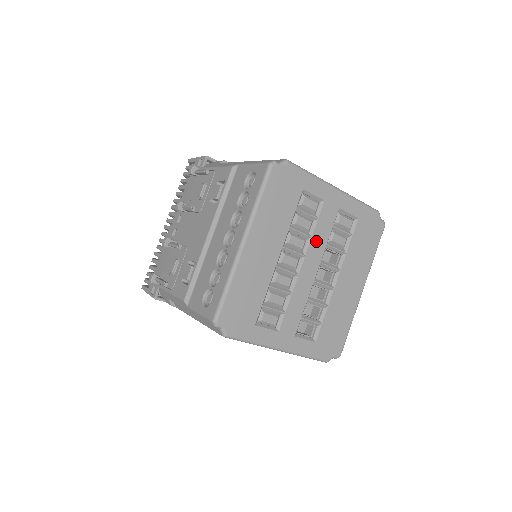
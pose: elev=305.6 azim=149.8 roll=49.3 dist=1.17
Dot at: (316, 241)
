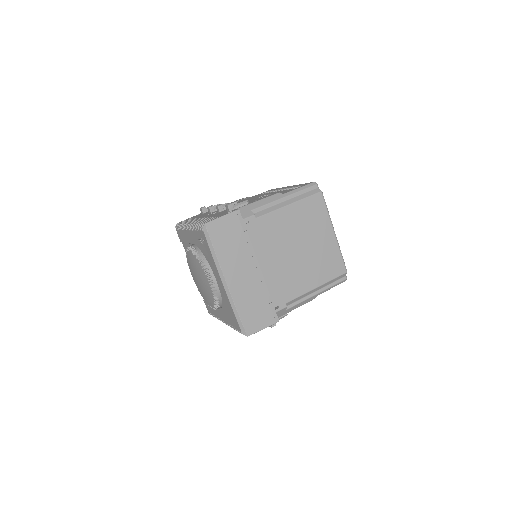
Dot at: occluded
